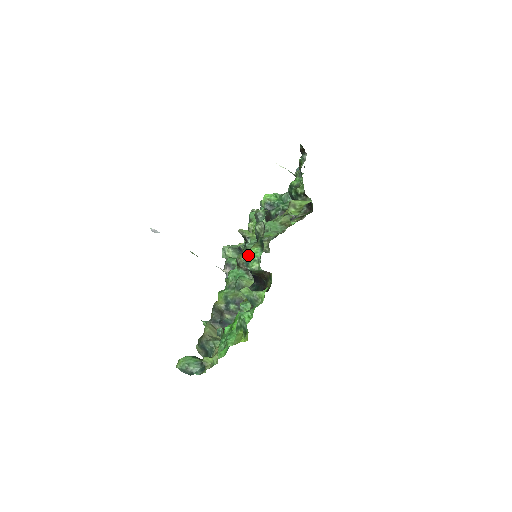
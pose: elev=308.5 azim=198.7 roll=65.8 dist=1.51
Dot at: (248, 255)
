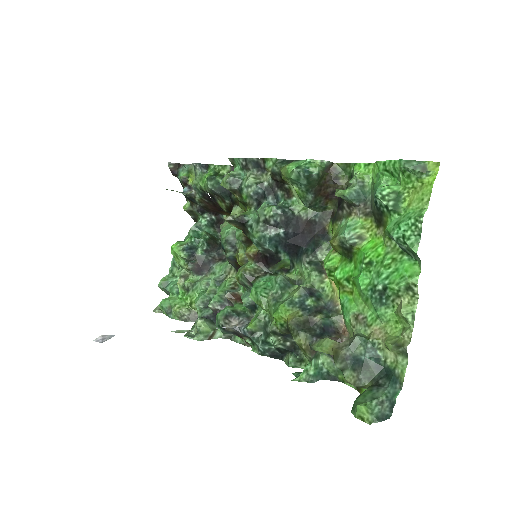
Dot at: (296, 167)
